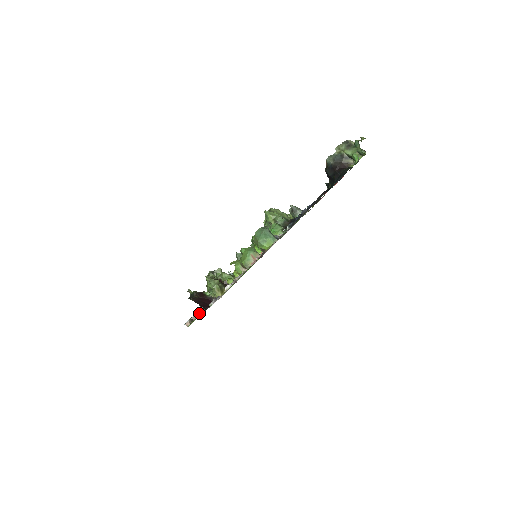
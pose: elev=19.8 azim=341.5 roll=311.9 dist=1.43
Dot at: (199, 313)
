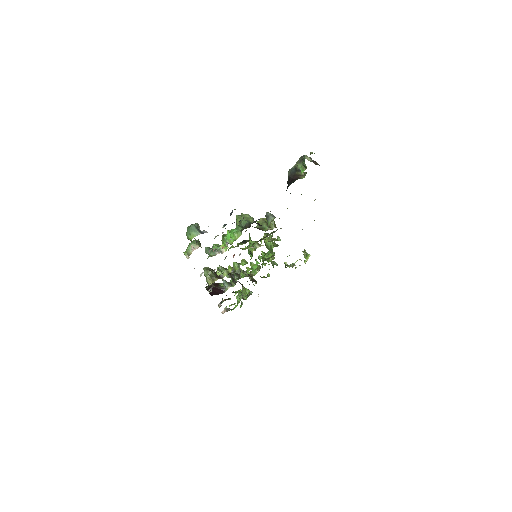
Dot at: (222, 302)
